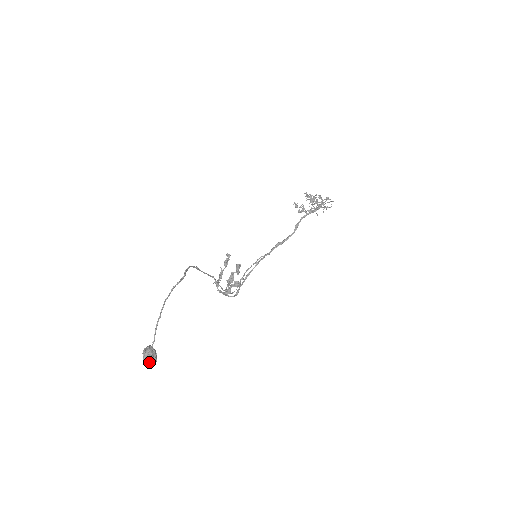
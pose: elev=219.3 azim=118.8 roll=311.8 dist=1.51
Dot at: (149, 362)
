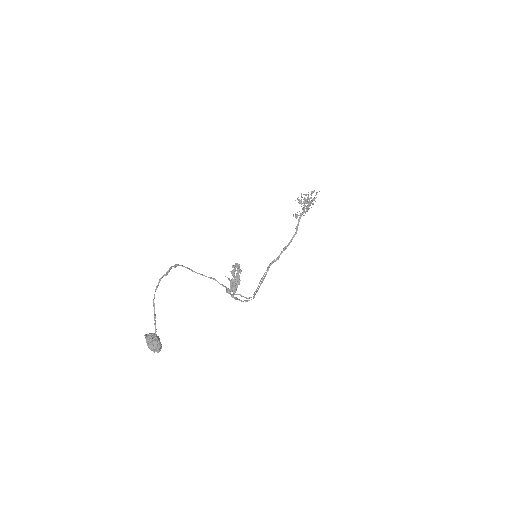
Dot at: (152, 345)
